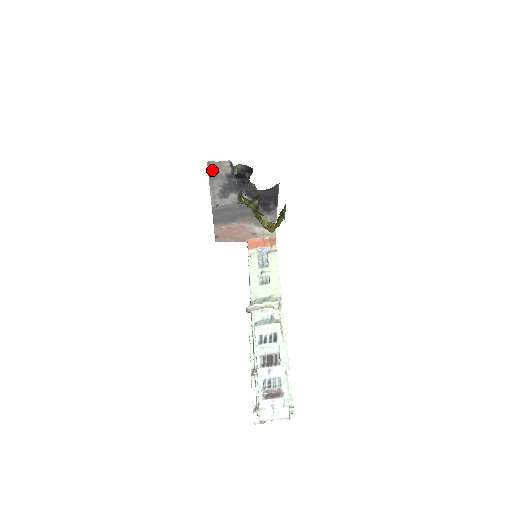
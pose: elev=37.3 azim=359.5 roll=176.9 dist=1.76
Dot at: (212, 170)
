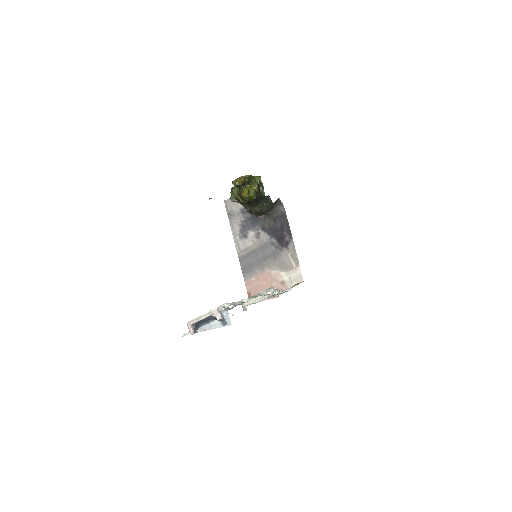
Dot at: (229, 209)
